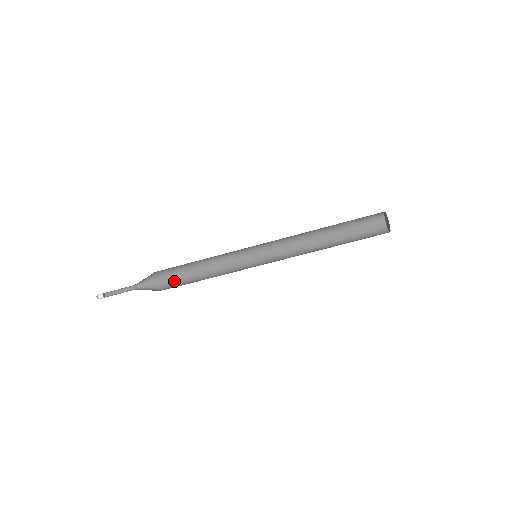
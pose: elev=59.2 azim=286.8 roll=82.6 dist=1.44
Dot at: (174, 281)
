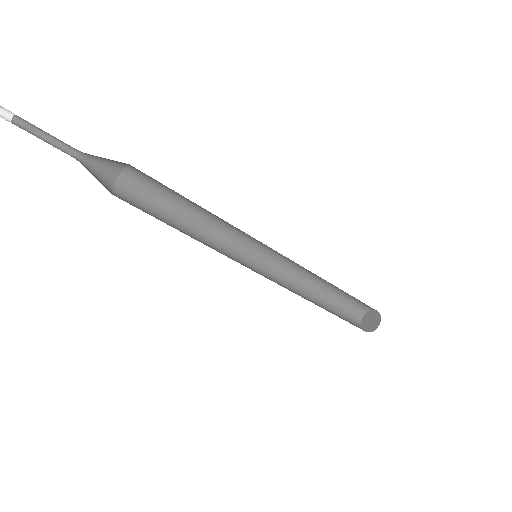
Dot at: (133, 198)
